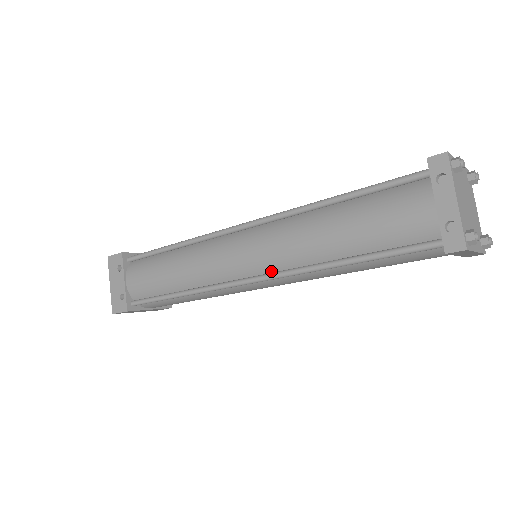
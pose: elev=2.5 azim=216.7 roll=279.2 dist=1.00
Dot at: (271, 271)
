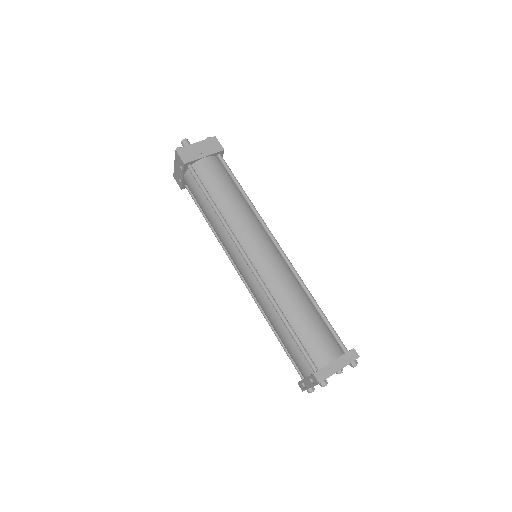
Dot at: occluded
